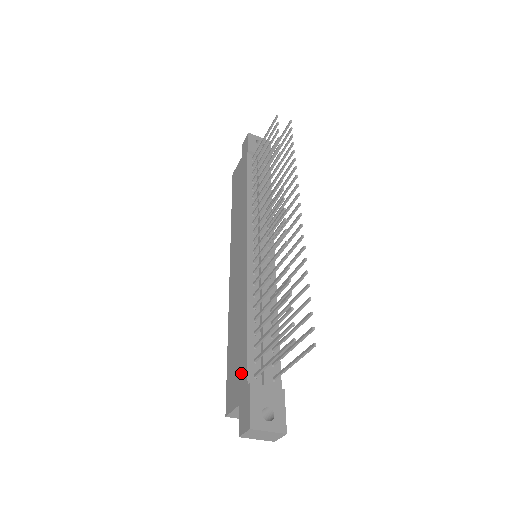
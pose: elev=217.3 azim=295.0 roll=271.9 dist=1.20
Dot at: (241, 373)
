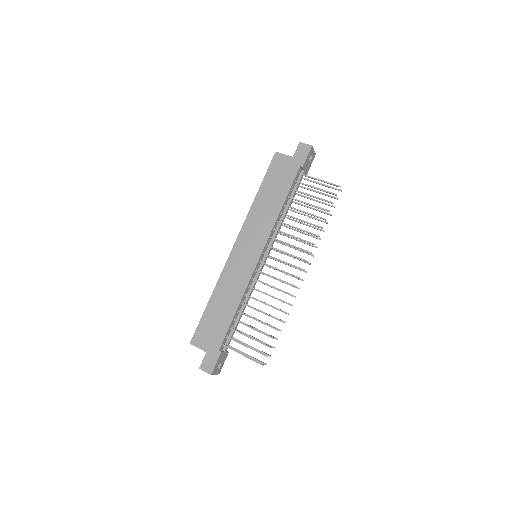
Dot at: (216, 337)
